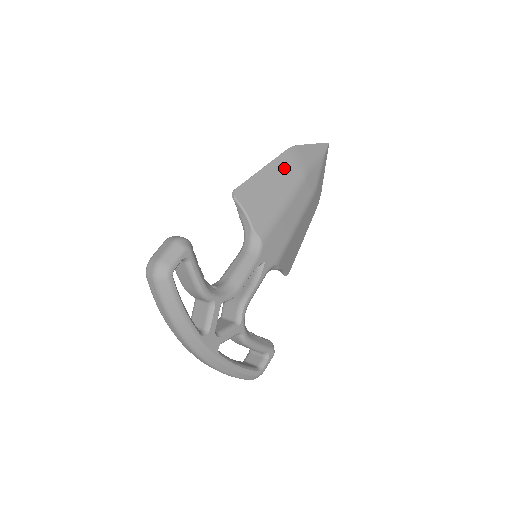
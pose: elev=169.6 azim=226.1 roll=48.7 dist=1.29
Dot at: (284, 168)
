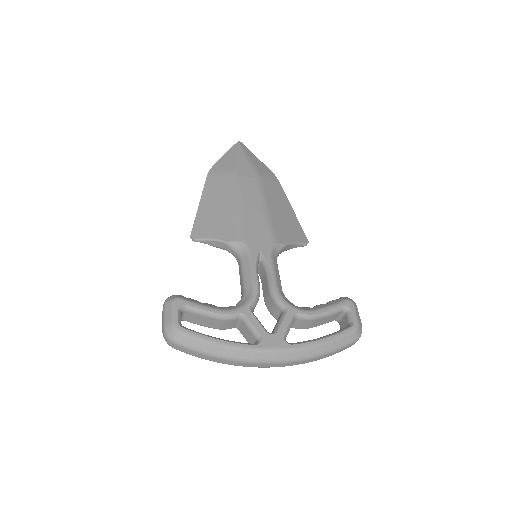
Dot at: (215, 187)
